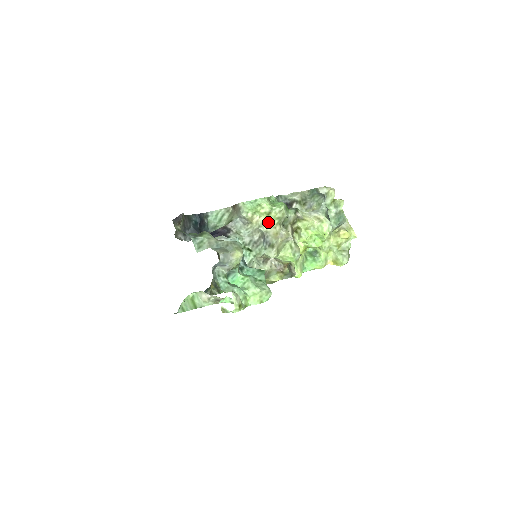
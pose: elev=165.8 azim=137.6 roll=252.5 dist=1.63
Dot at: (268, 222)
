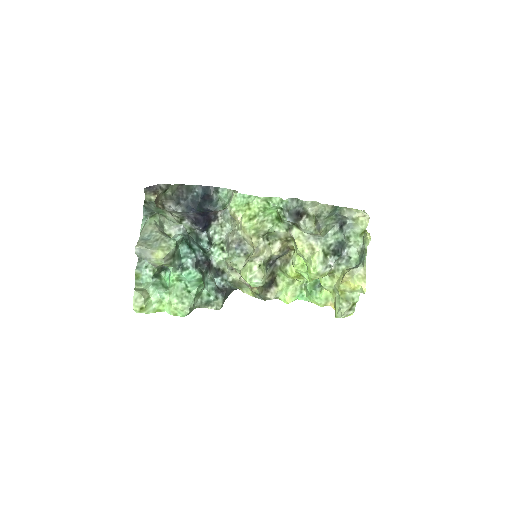
Dot at: (245, 228)
